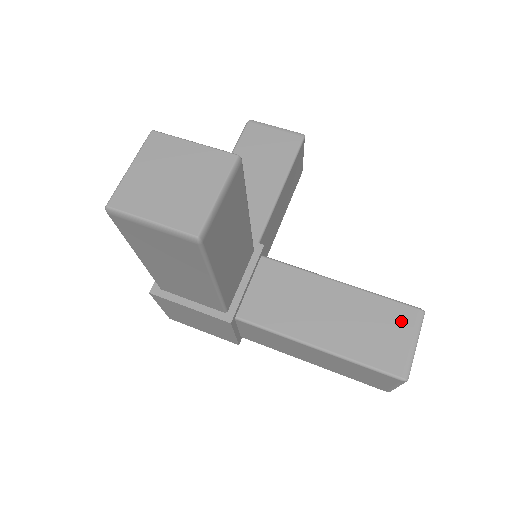
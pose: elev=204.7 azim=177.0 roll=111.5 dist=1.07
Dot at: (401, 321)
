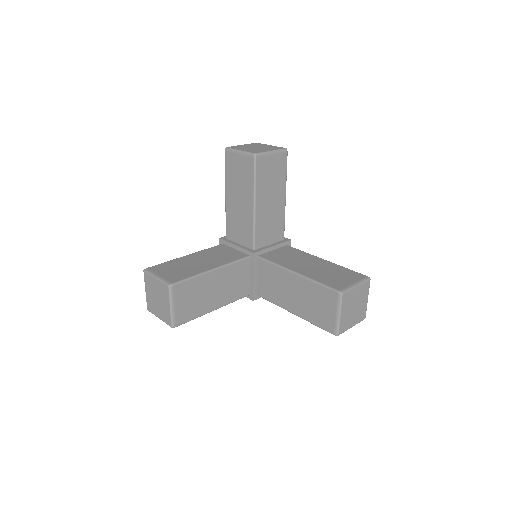
Dot at: (329, 300)
